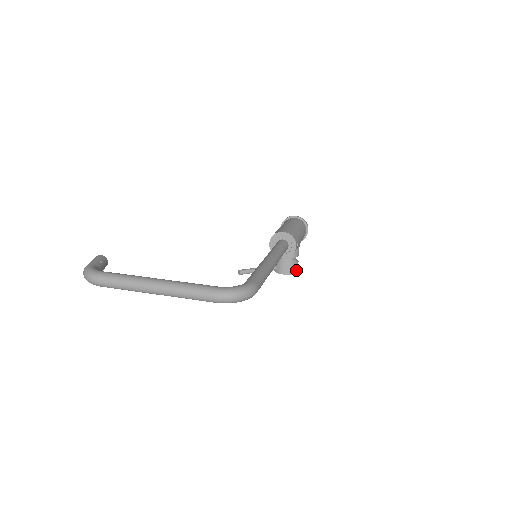
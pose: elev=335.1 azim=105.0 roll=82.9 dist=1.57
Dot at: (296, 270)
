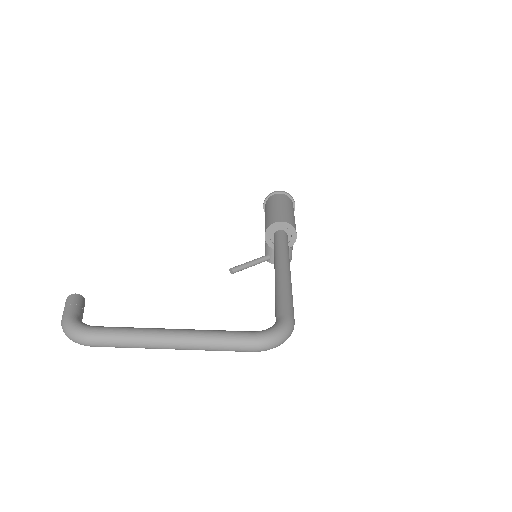
Dot at: (291, 257)
